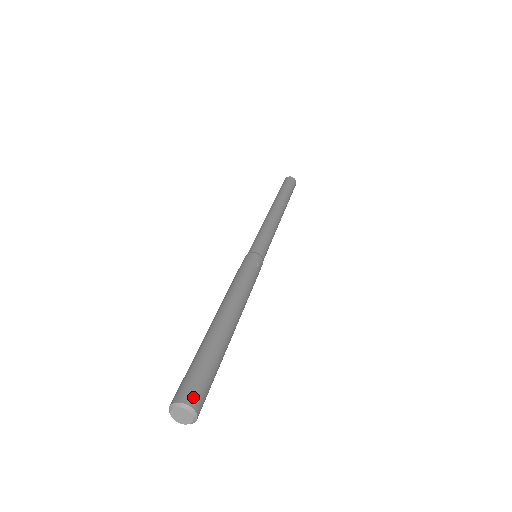
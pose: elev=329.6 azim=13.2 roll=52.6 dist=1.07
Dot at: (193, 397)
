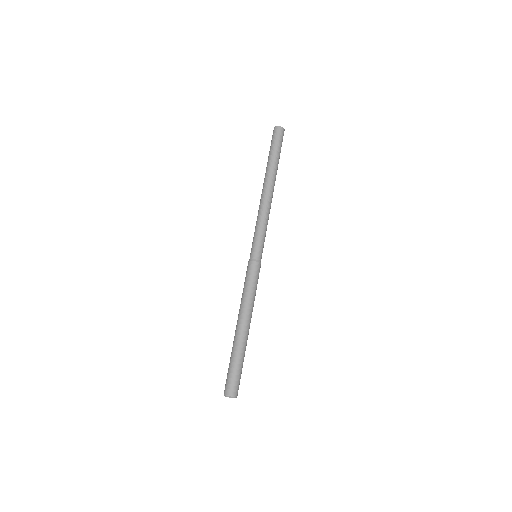
Dot at: (237, 392)
